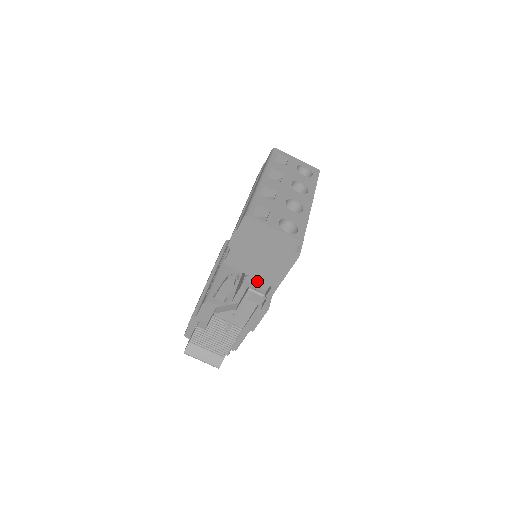
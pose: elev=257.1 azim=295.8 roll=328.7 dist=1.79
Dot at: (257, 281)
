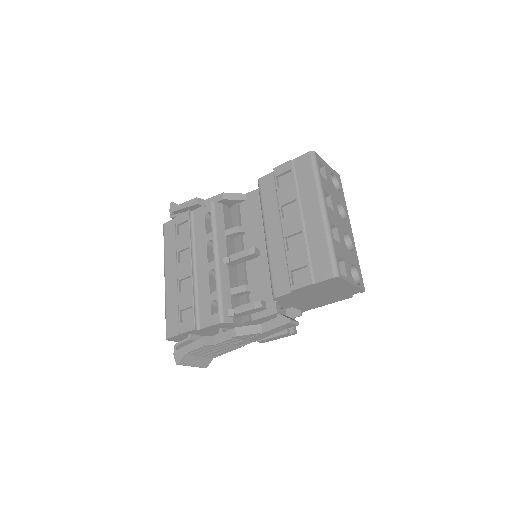
Dot at: occluded
